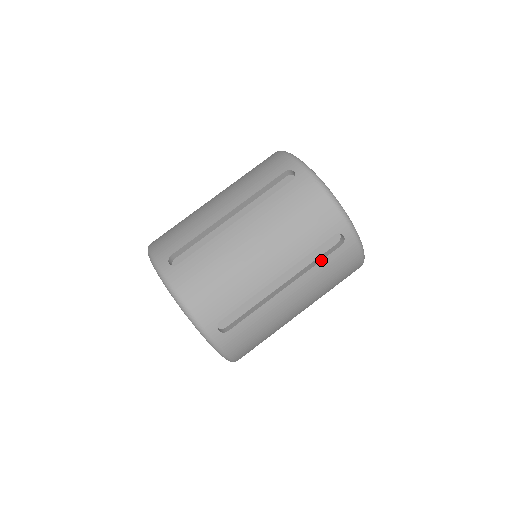
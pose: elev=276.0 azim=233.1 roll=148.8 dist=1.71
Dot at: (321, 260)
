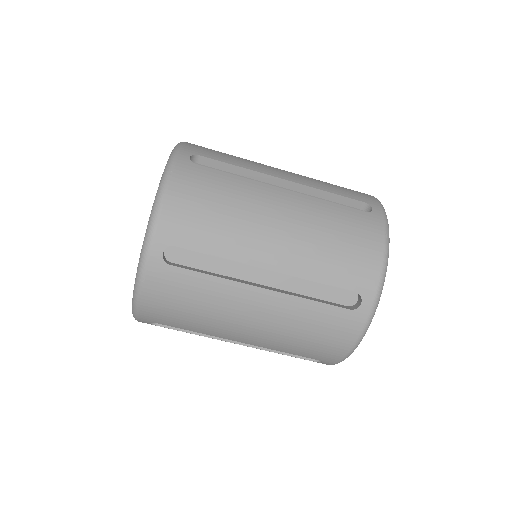
Dot at: occluded
